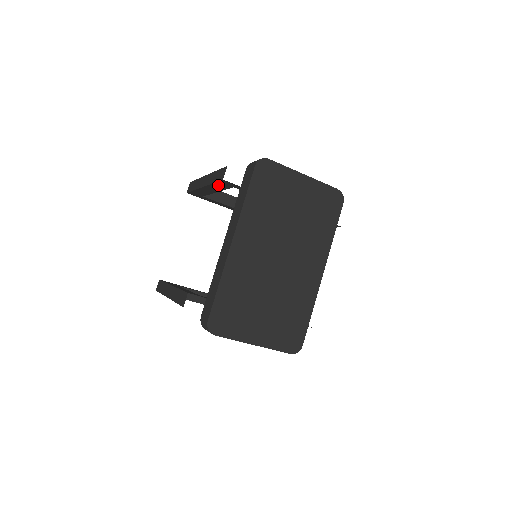
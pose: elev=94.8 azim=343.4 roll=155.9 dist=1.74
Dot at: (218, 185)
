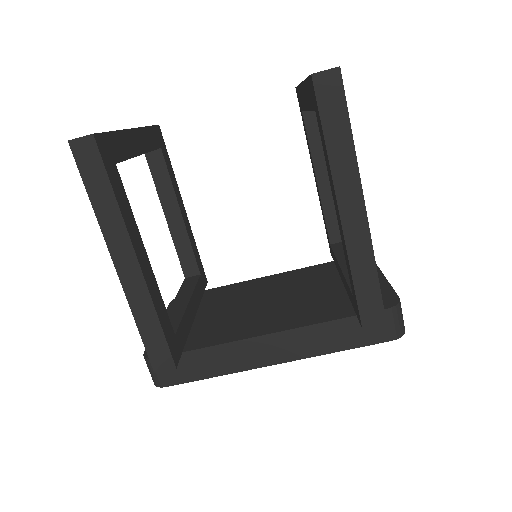
Dot at: (351, 275)
